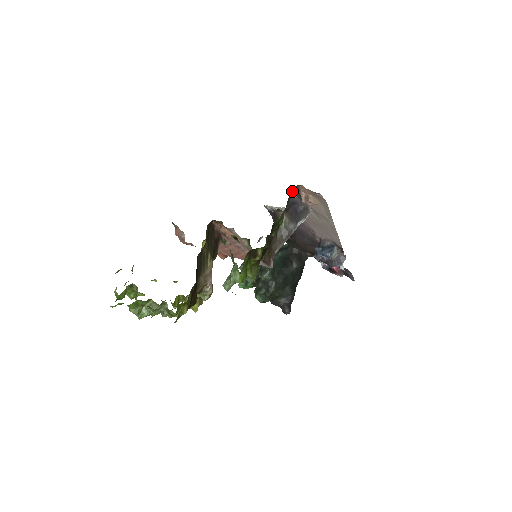
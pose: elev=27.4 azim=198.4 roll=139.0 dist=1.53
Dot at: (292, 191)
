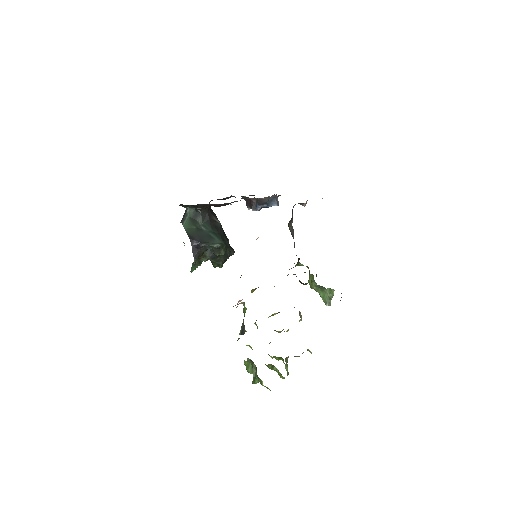
Dot at: occluded
